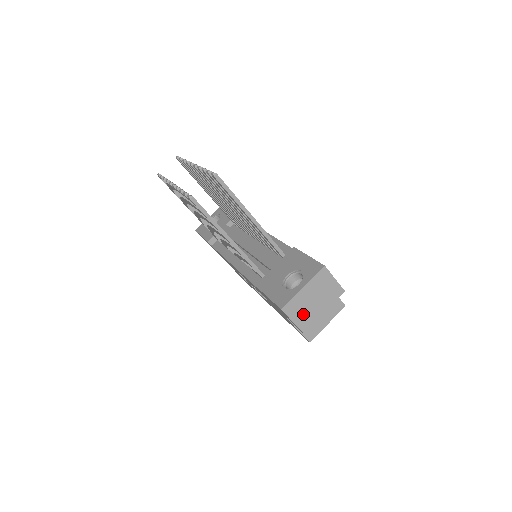
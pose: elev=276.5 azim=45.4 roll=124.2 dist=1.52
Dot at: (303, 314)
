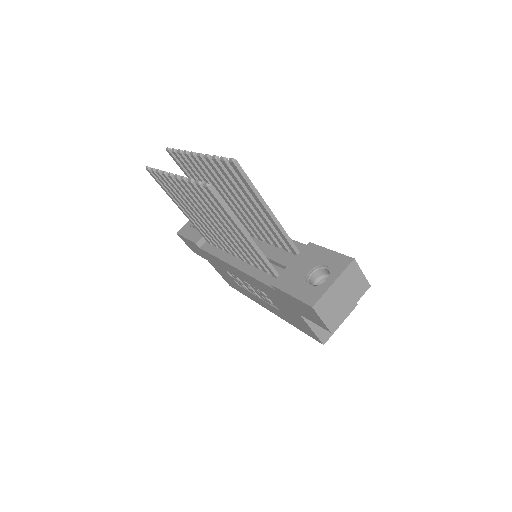
Dot at: (332, 312)
